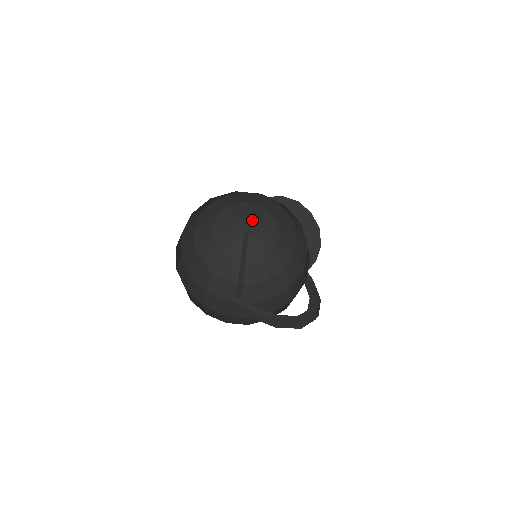
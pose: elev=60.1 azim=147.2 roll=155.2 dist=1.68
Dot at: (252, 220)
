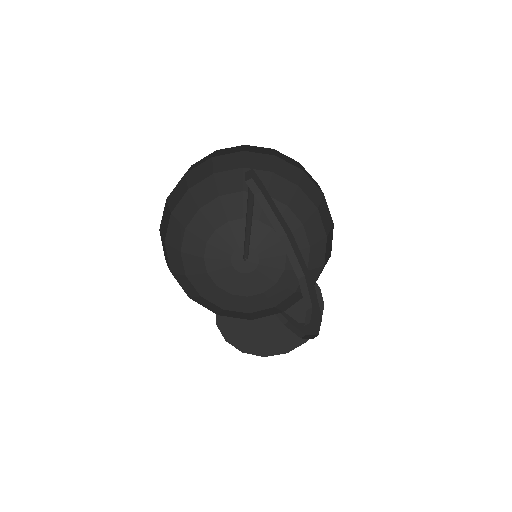
Dot at: (256, 252)
